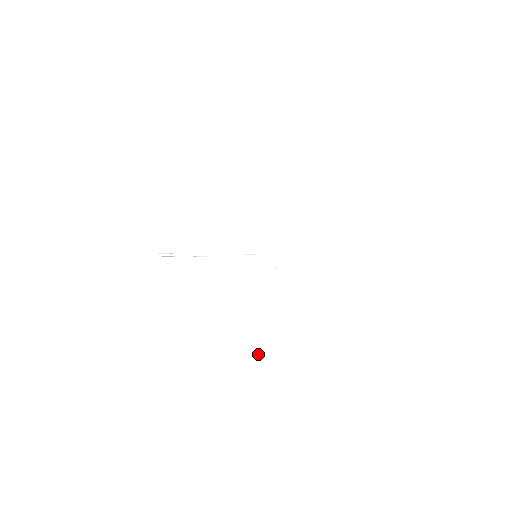
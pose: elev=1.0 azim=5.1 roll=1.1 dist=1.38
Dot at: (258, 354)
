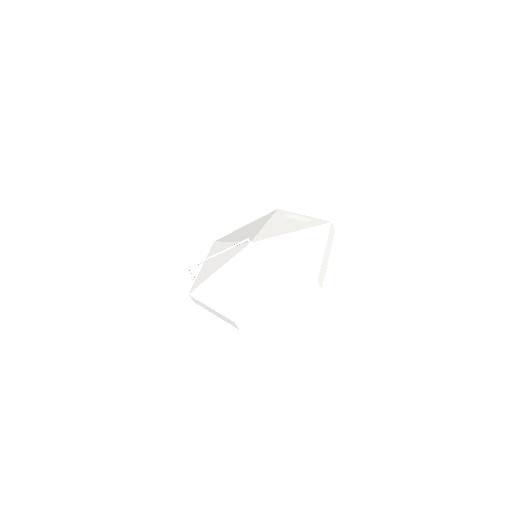
Dot at: (236, 321)
